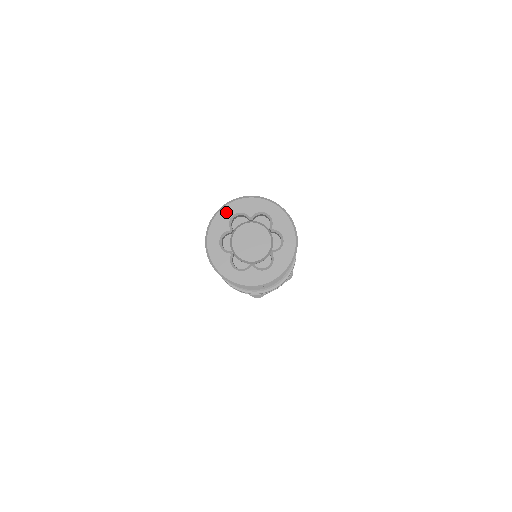
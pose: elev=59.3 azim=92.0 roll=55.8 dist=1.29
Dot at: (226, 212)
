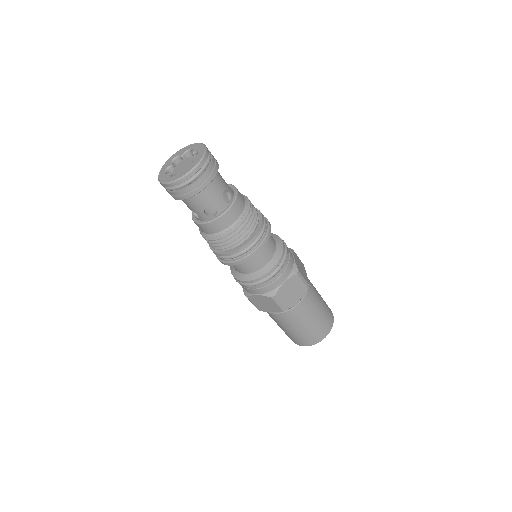
Dot at: (169, 160)
